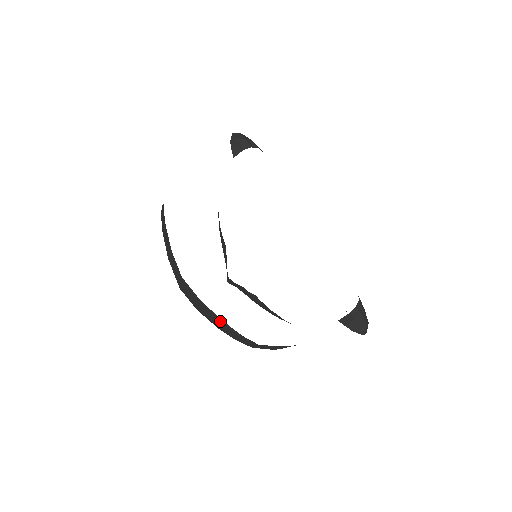
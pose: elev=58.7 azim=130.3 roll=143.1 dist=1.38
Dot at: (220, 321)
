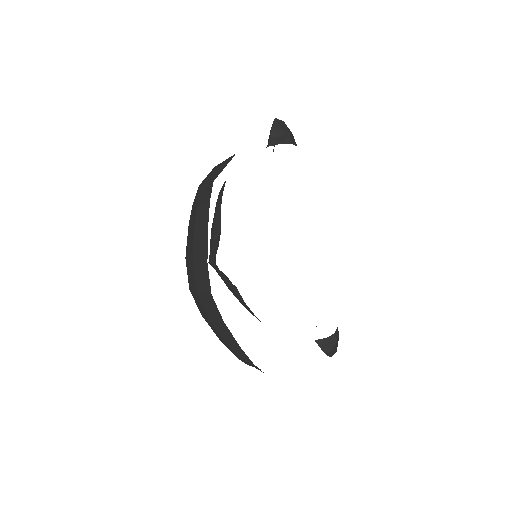
Dot at: (236, 346)
